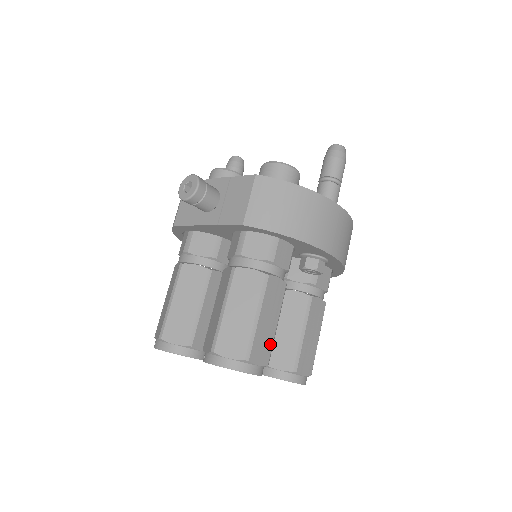
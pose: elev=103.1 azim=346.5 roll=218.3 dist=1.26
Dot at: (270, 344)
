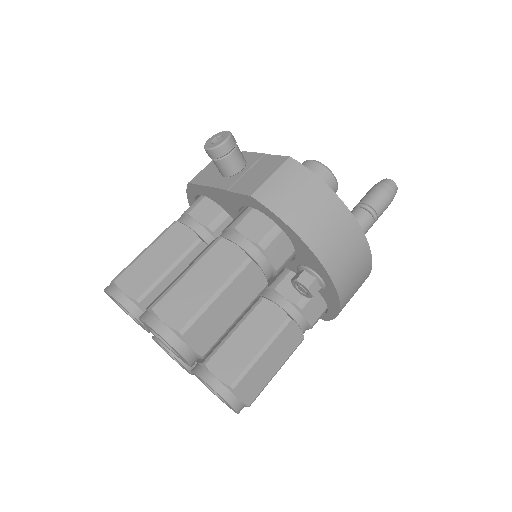
Dot at: (217, 335)
